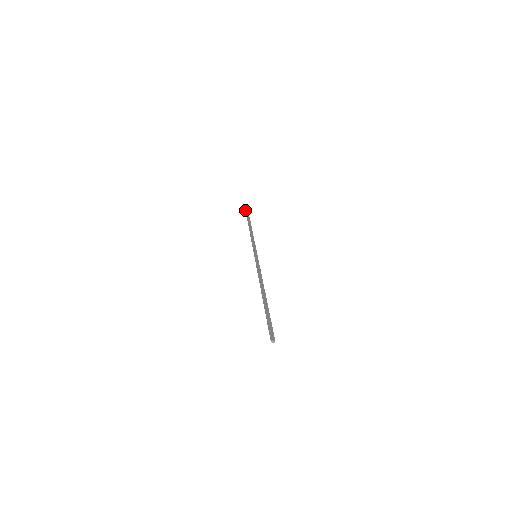
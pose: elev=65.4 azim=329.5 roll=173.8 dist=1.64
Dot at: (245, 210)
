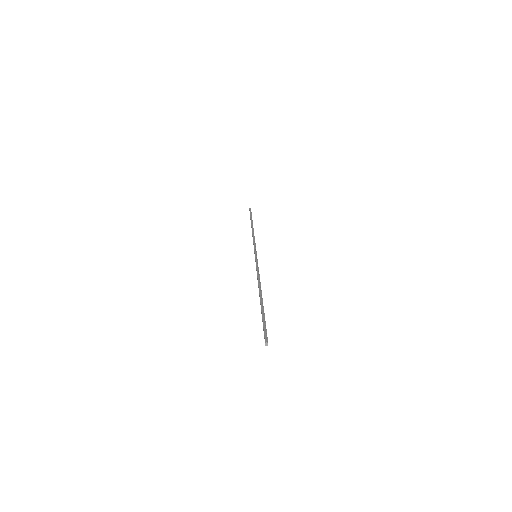
Dot at: (250, 211)
